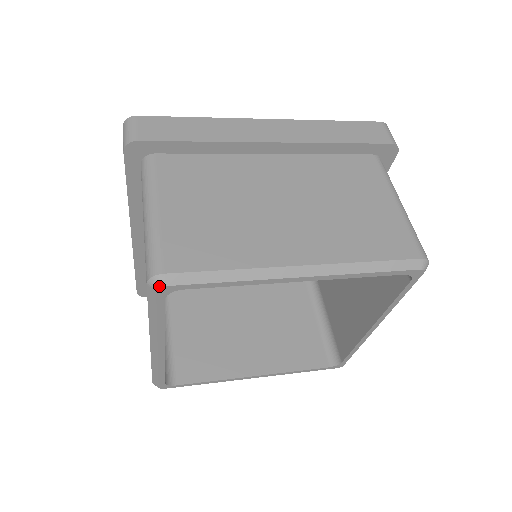
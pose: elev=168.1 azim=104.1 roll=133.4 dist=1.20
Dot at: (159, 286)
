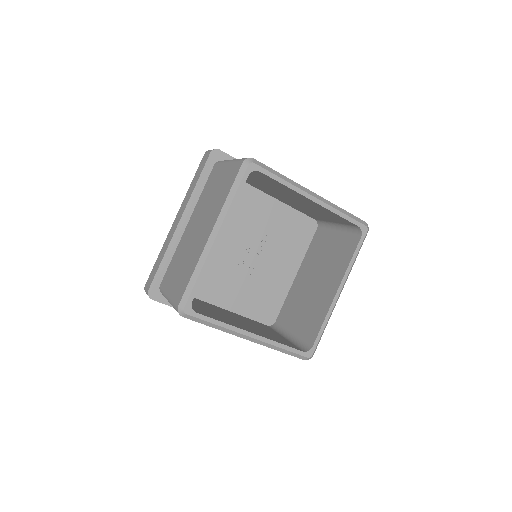
Dot at: (251, 162)
